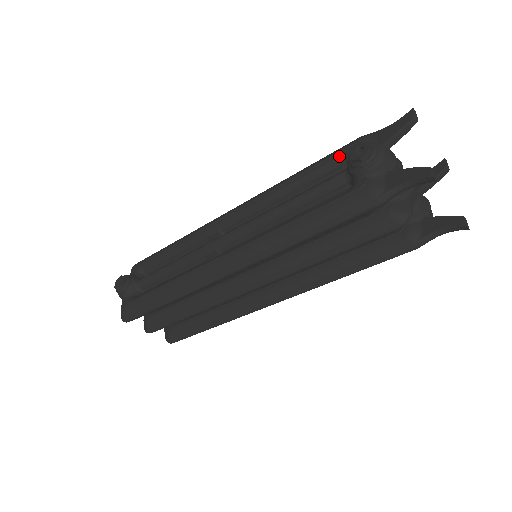
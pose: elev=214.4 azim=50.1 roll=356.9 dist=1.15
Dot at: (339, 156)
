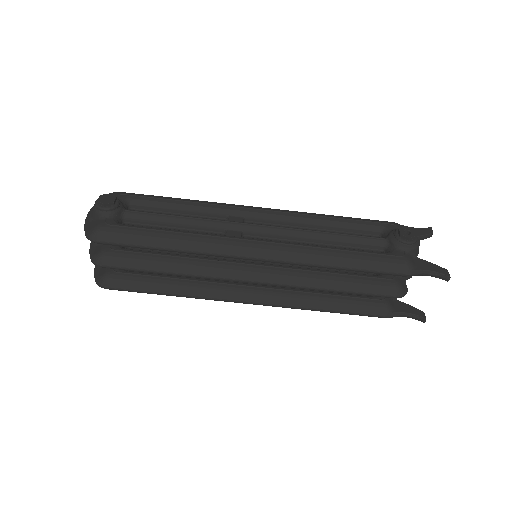
Dot at: (378, 225)
